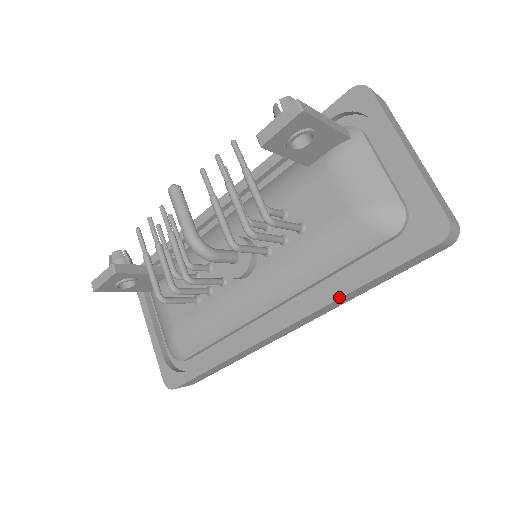
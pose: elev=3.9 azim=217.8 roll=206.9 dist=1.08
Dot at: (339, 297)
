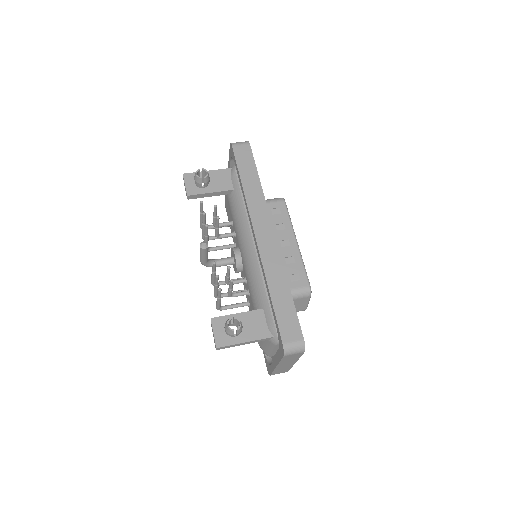
Dot at: occluded
